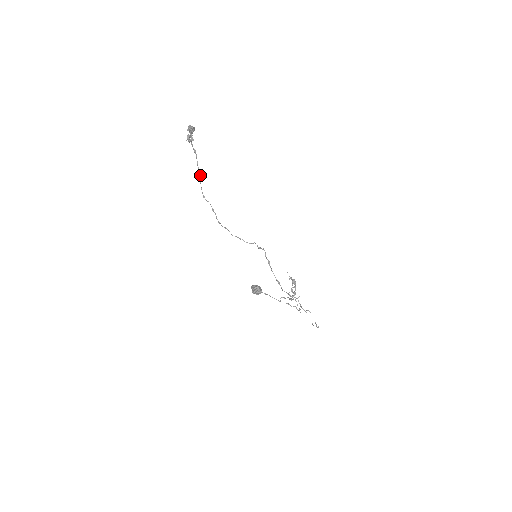
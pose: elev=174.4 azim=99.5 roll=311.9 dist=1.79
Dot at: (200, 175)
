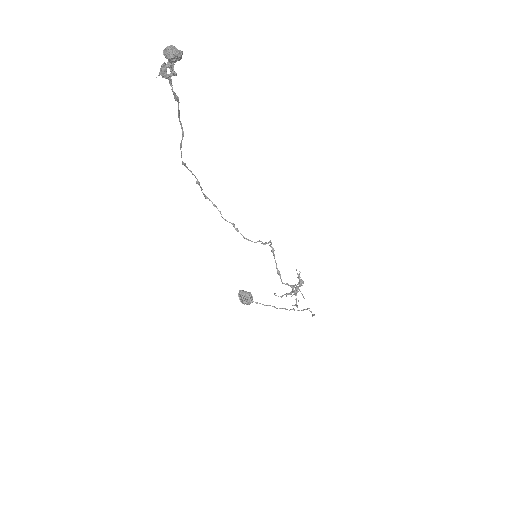
Dot at: occluded
